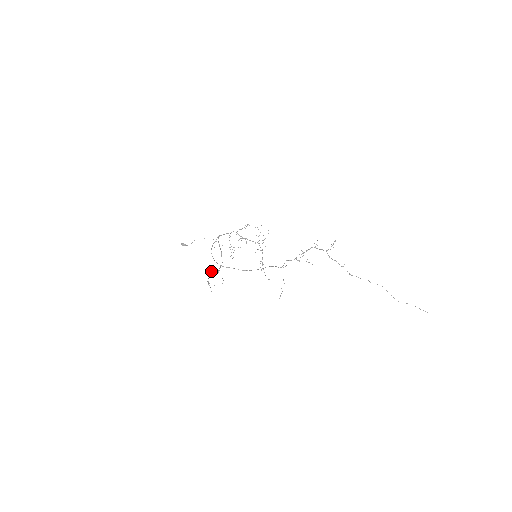
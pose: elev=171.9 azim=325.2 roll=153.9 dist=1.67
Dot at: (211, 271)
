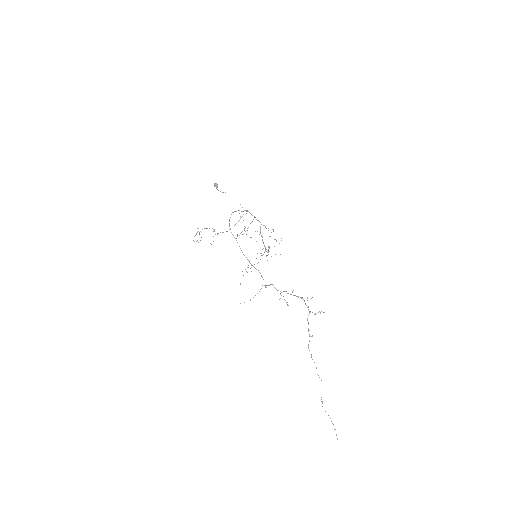
Dot at: occluded
